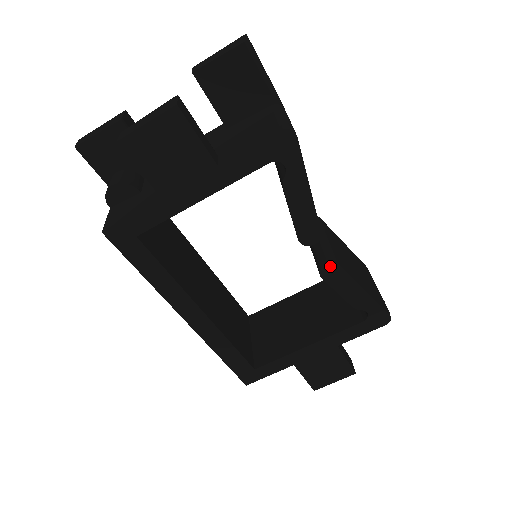
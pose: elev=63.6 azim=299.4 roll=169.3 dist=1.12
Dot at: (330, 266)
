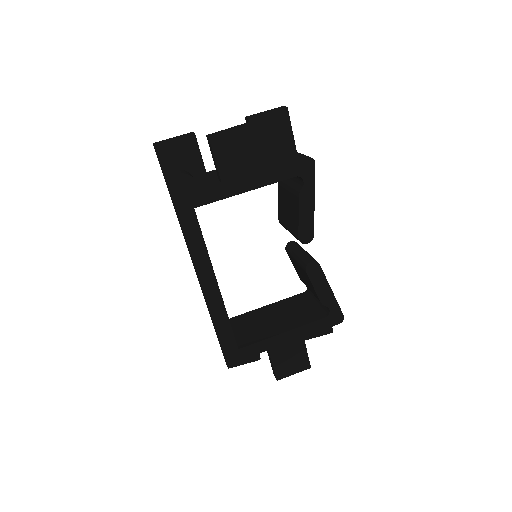
Dot at: (314, 264)
